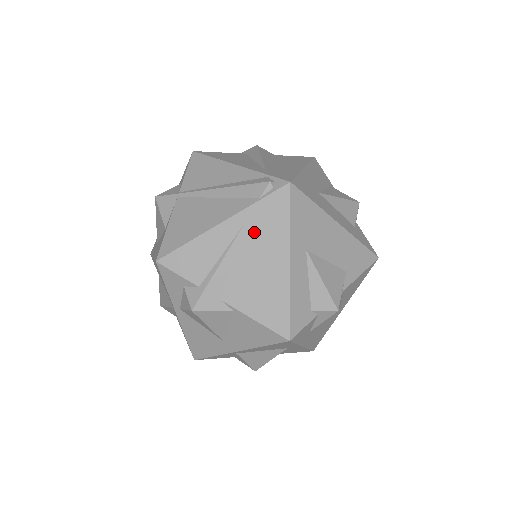
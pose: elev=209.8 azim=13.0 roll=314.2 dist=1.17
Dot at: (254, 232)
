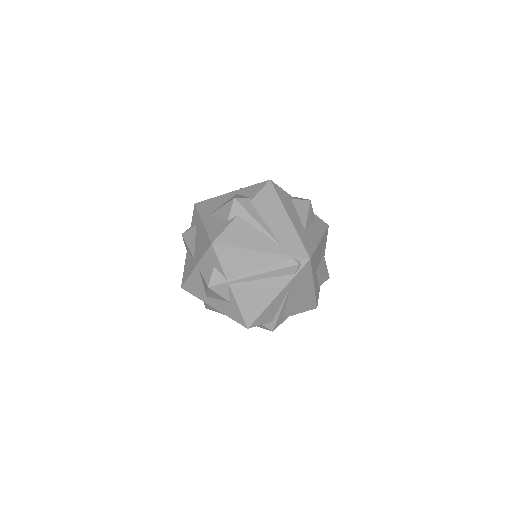
Dot at: (295, 287)
